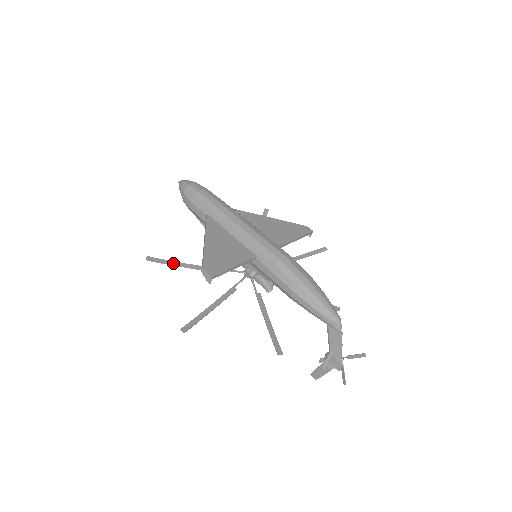
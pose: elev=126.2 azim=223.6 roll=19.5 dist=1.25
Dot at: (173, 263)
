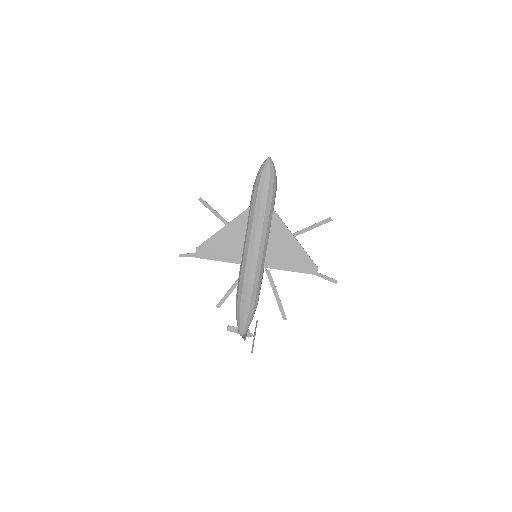
Dot at: (214, 212)
